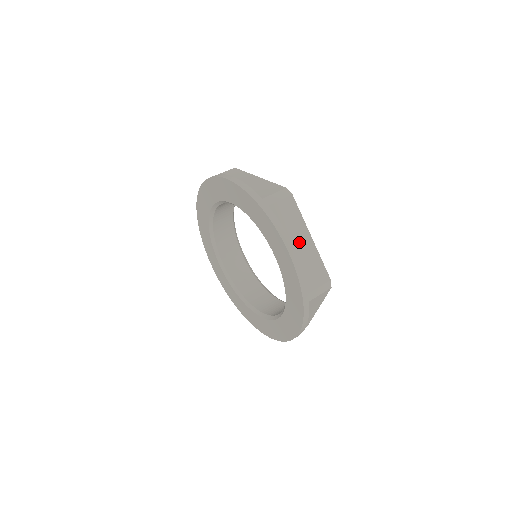
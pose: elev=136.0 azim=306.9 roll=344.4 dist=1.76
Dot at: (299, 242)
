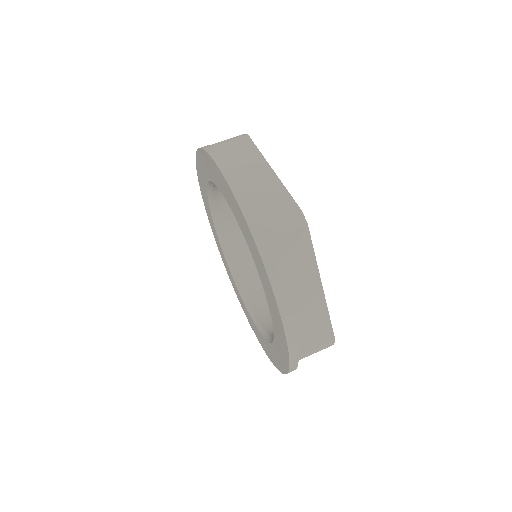
Dot at: (252, 175)
